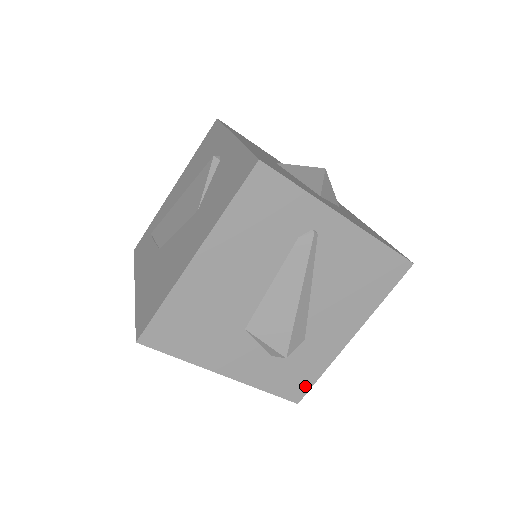
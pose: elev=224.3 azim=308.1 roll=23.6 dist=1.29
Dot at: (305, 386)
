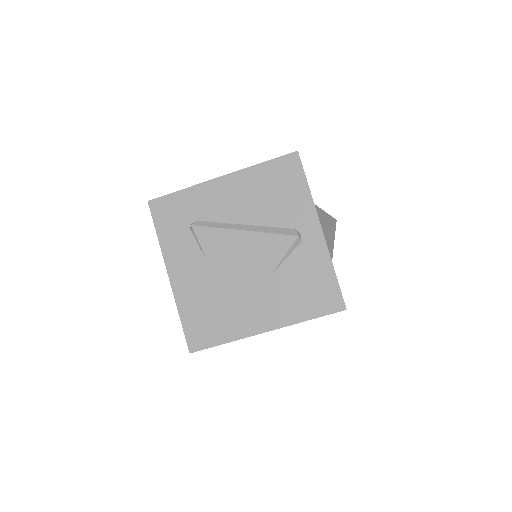
Dot at: occluded
